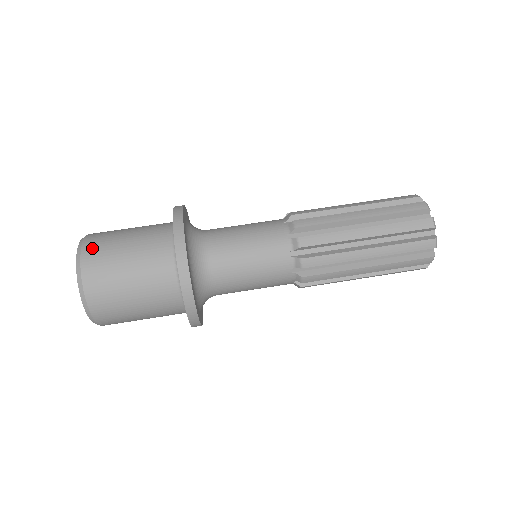
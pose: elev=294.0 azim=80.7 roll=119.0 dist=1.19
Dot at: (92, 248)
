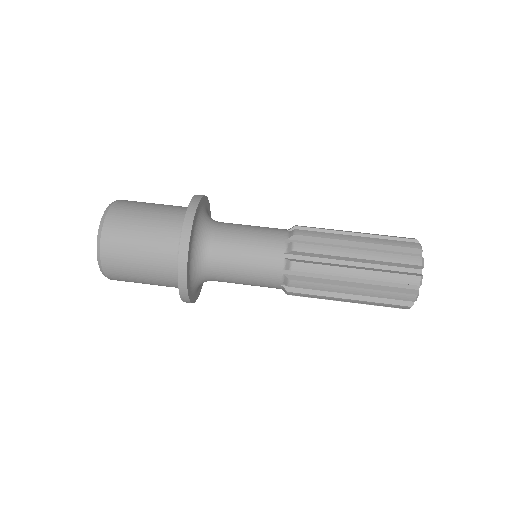
Dot at: (113, 223)
